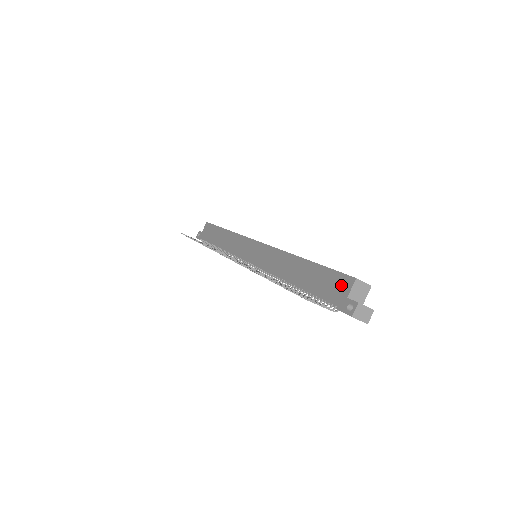
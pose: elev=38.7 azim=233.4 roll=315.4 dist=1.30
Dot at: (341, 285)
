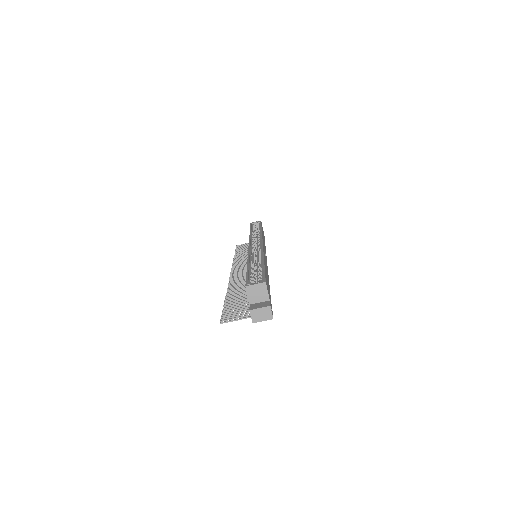
Dot at: occluded
